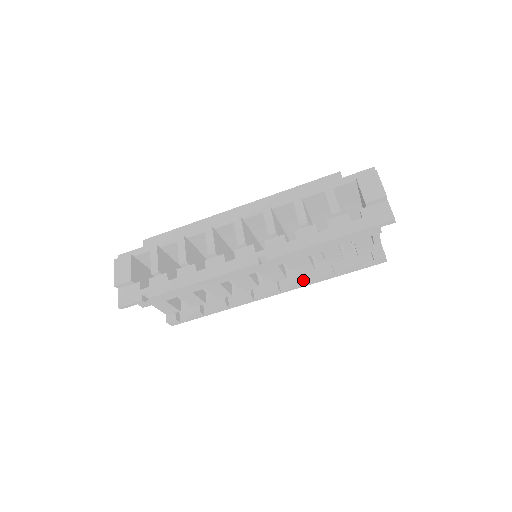
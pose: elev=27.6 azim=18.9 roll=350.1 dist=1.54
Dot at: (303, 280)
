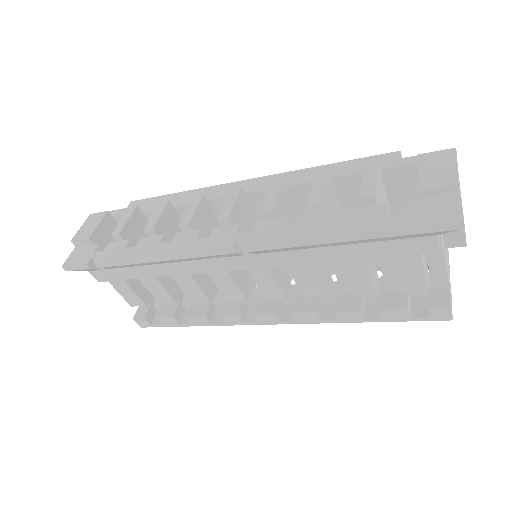
Dot at: (313, 311)
